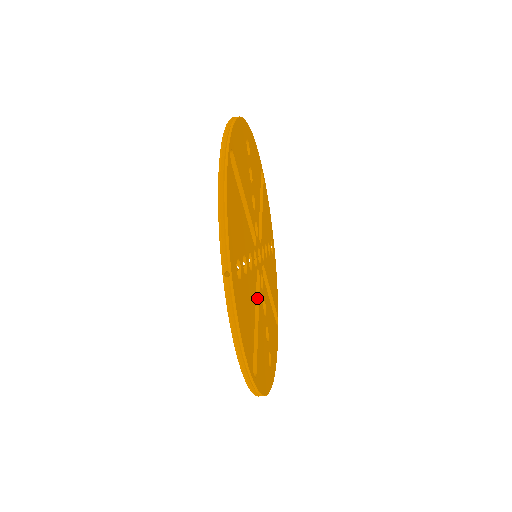
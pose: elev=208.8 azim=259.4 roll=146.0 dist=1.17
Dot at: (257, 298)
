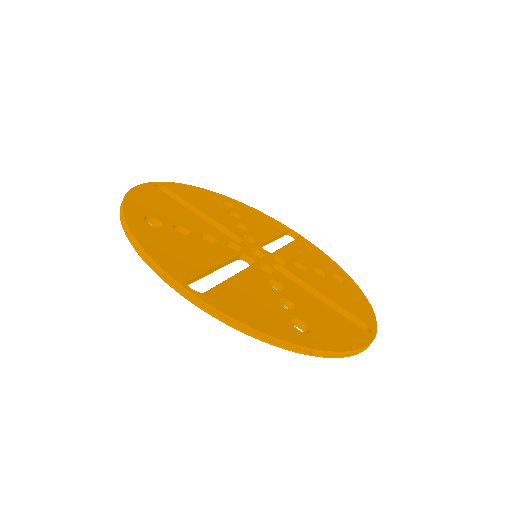
Dot at: (244, 270)
